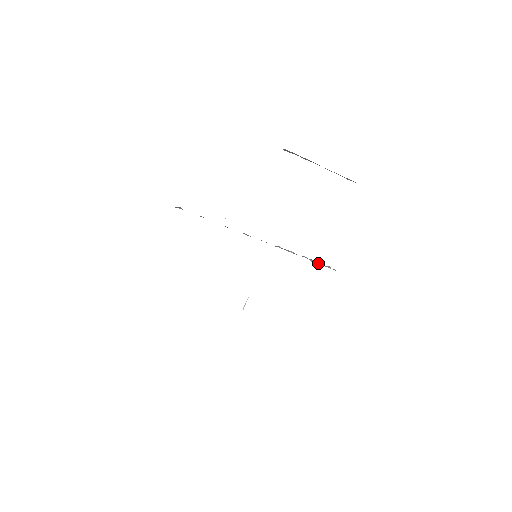
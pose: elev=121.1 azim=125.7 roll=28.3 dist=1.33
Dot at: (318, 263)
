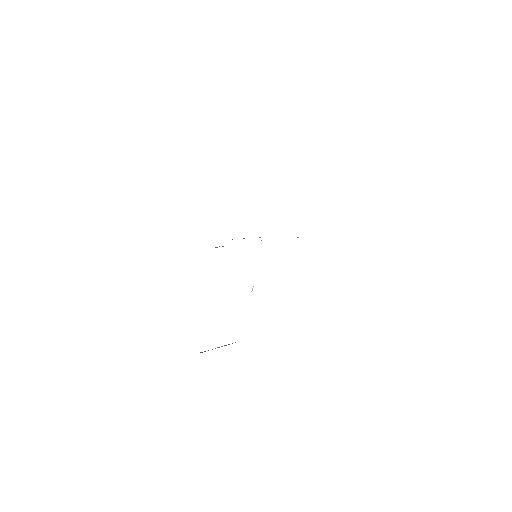
Dot at: occluded
